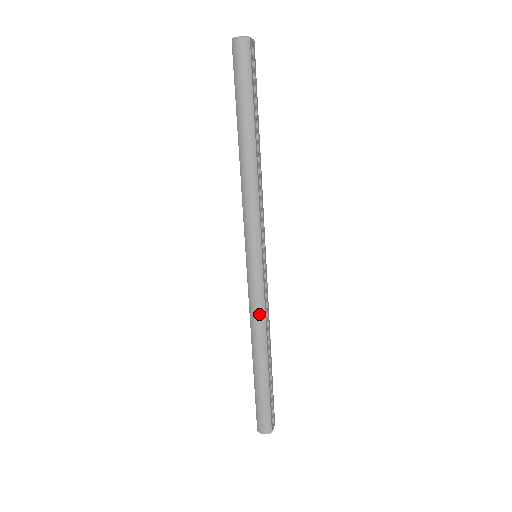
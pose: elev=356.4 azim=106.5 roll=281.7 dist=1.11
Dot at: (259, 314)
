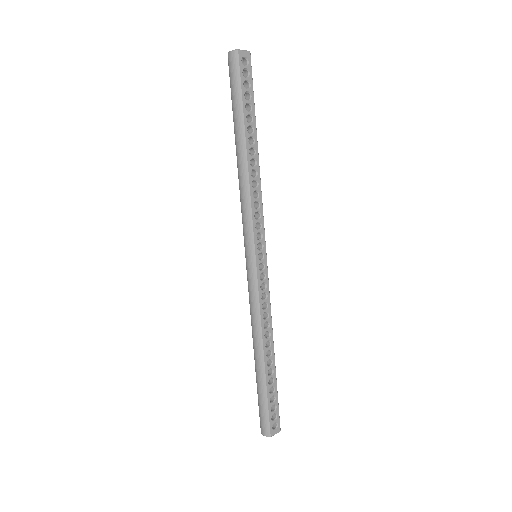
Dot at: (254, 313)
